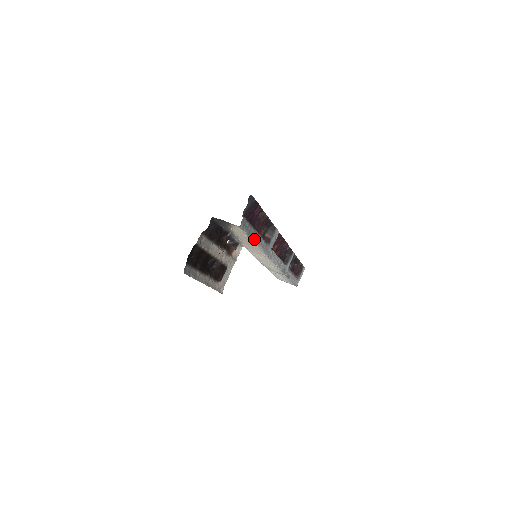
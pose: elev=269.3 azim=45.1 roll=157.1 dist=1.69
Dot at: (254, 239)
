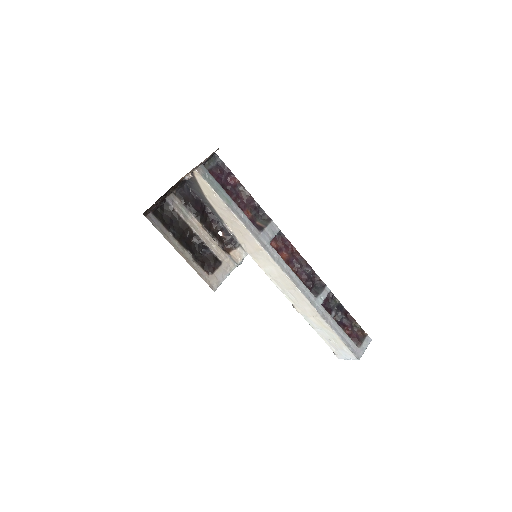
Dot at: (228, 204)
